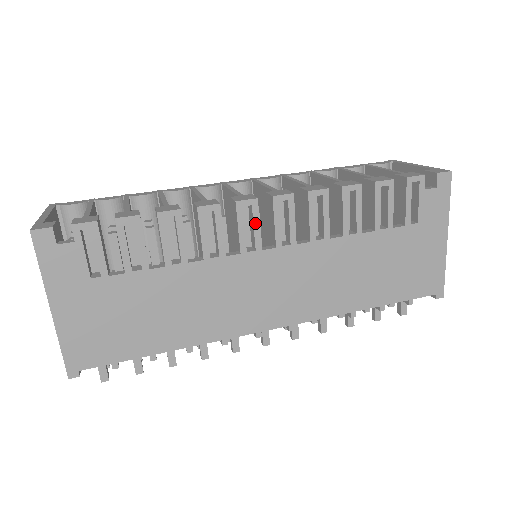
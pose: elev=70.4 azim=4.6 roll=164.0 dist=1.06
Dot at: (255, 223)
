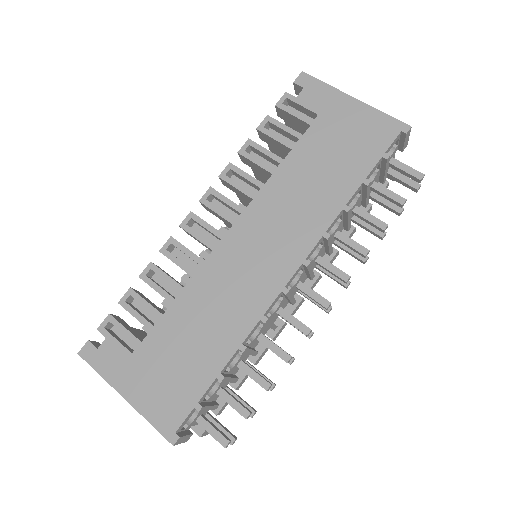
Dot at: (203, 225)
